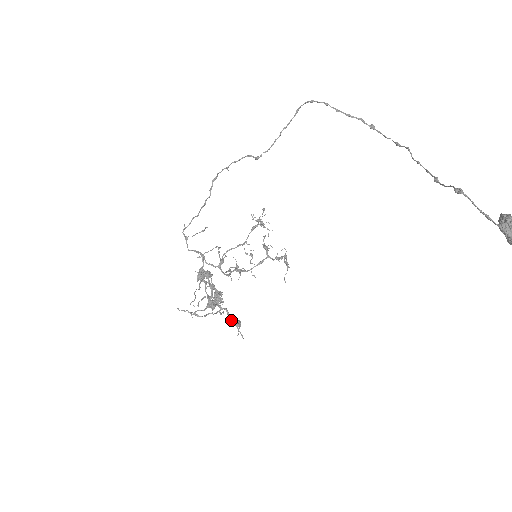
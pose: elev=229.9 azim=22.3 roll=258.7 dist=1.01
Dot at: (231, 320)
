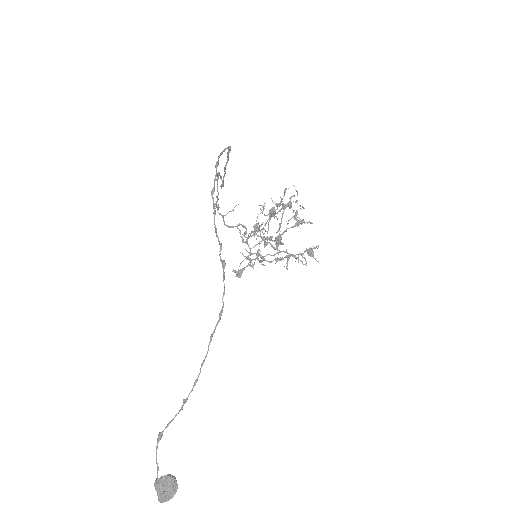
Dot at: occluded
